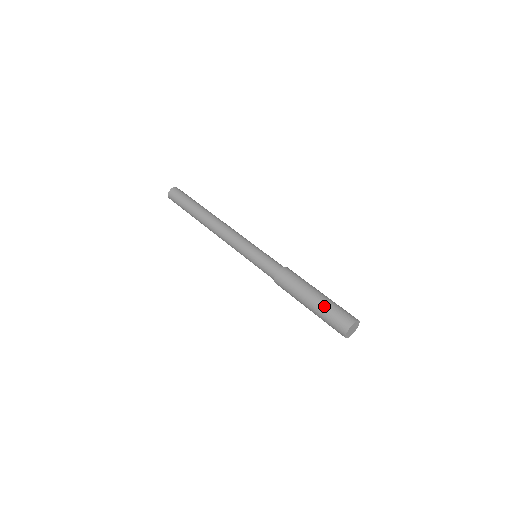
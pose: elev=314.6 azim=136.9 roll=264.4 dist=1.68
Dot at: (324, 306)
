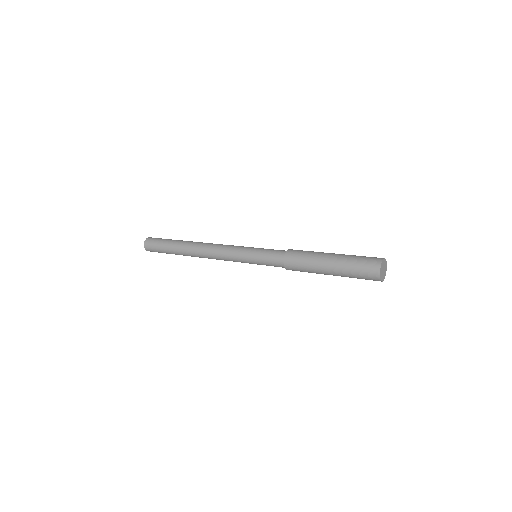
Dot at: (344, 265)
